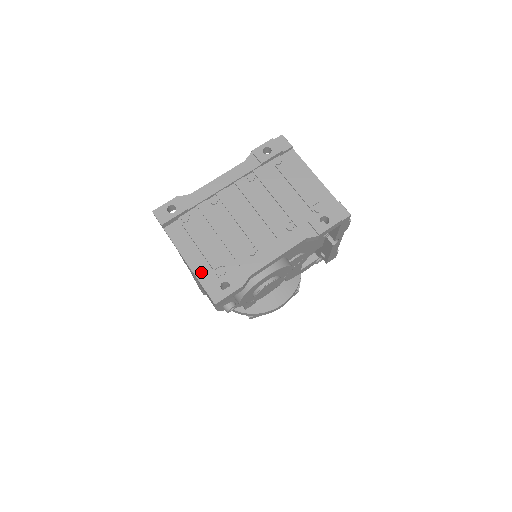
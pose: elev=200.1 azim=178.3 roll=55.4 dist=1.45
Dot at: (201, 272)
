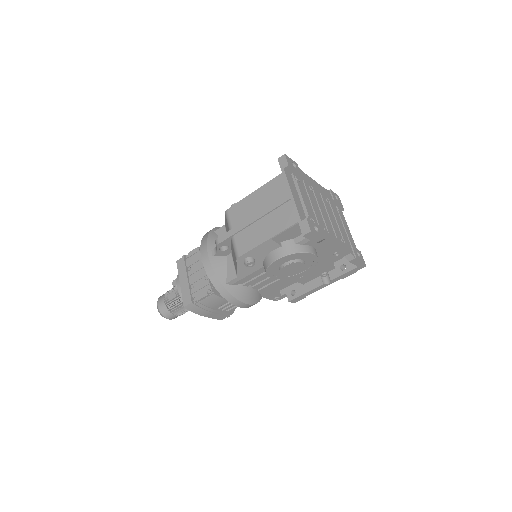
Dot at: (300, 210)
